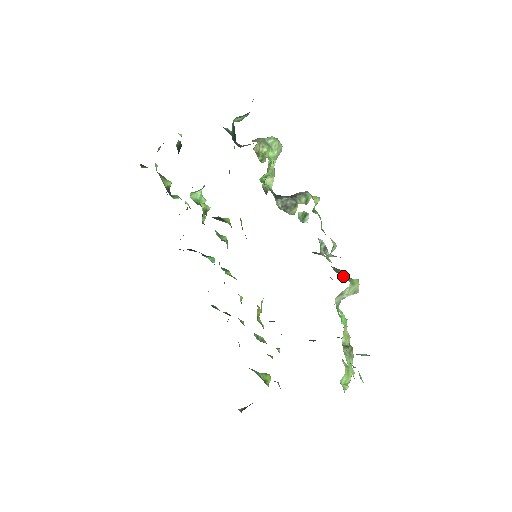
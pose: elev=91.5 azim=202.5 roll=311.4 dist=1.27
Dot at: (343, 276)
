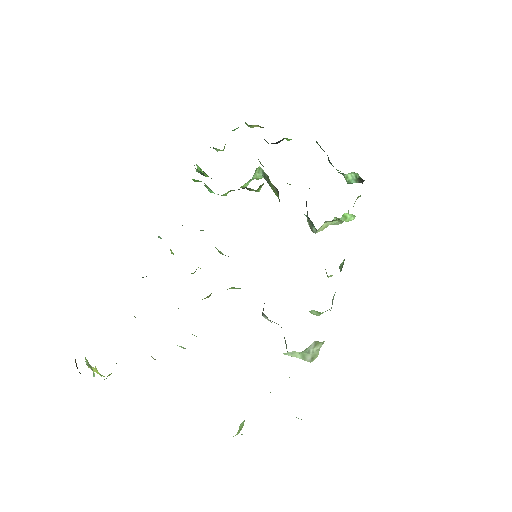
Dot at: occluded
